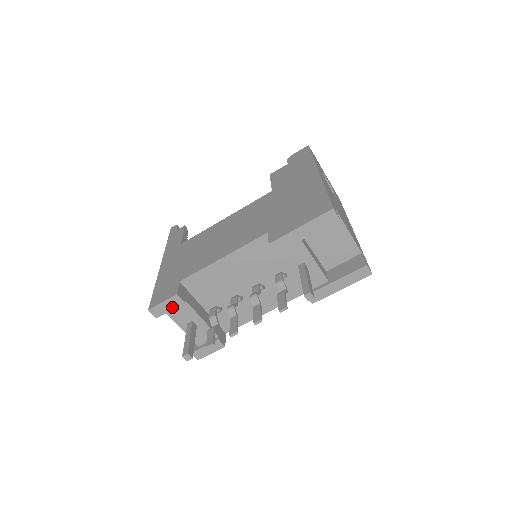
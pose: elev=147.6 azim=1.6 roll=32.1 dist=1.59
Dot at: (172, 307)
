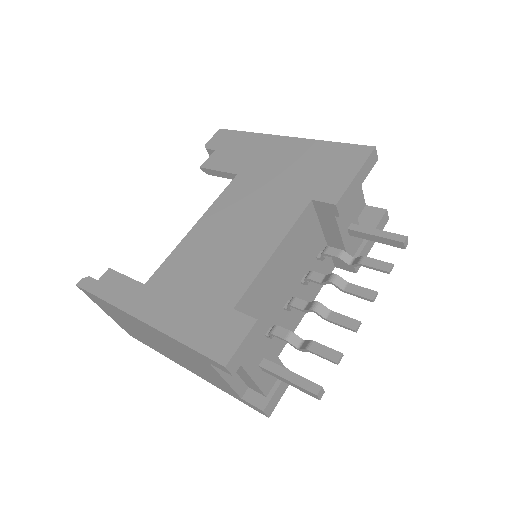
Dot at: (251, 345)
